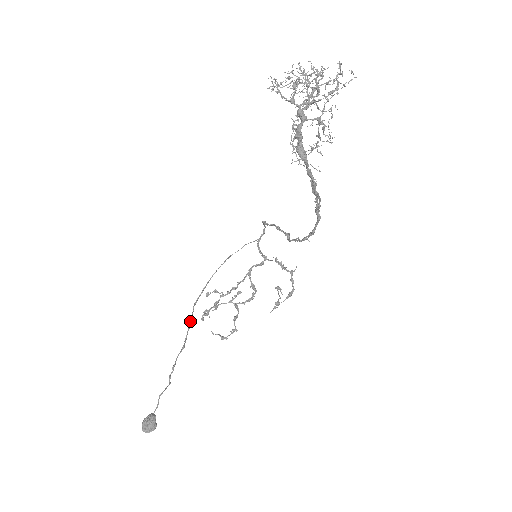
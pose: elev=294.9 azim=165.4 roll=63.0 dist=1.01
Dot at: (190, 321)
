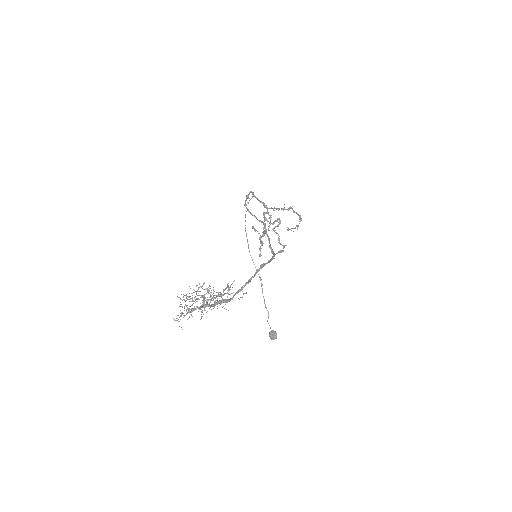
Dot at: occluded
